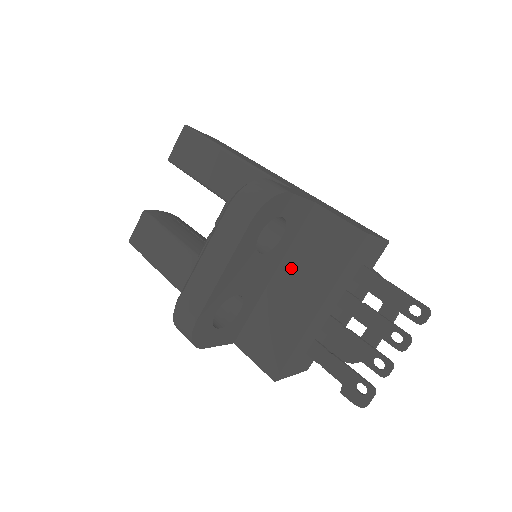
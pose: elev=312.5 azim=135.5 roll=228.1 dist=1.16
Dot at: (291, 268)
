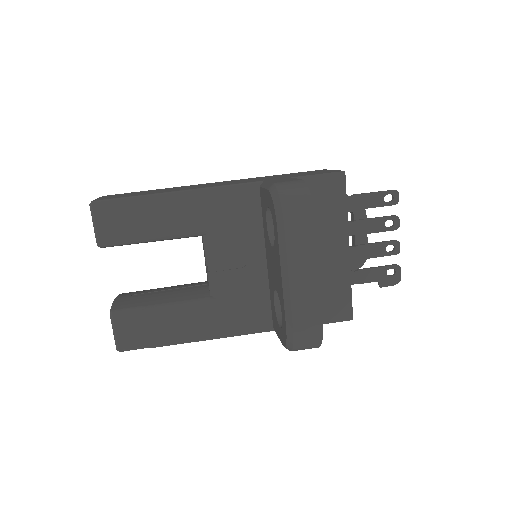
Dot at: occluded
